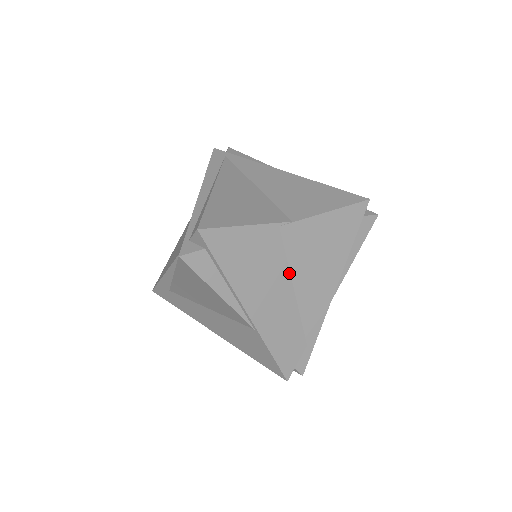
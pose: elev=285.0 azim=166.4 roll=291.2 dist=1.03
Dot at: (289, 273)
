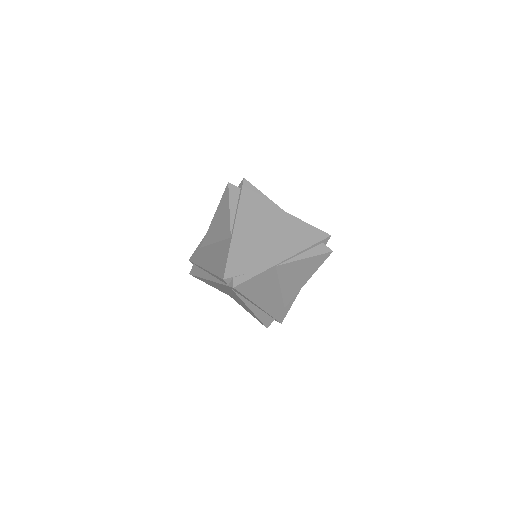
Dot at: (268, 230)
